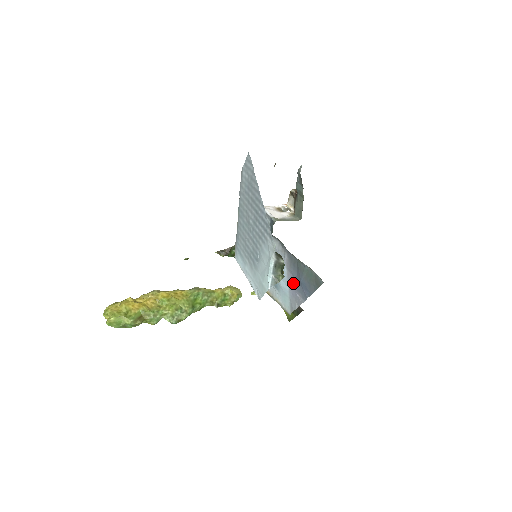
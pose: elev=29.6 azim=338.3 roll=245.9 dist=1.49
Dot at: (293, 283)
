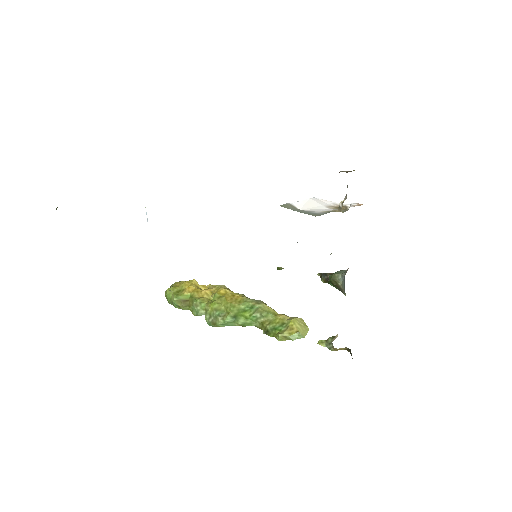
Dot at: occluded
